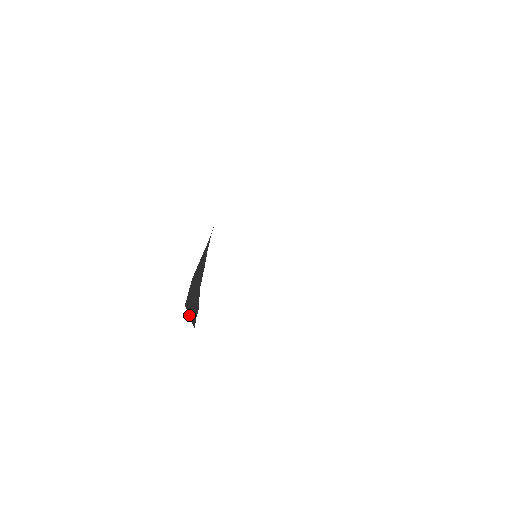
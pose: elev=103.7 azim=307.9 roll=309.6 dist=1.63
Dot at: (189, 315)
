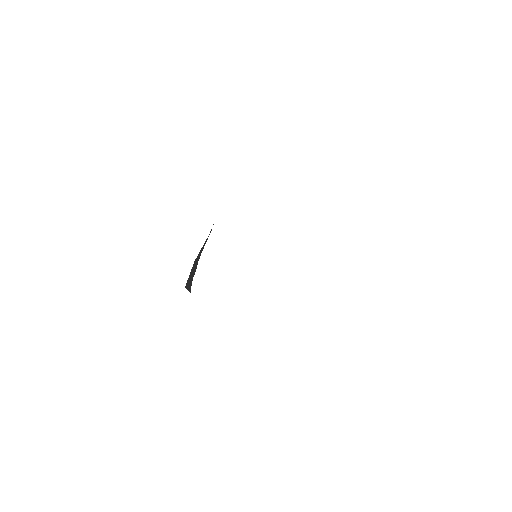
Dot at: (187, 288)
